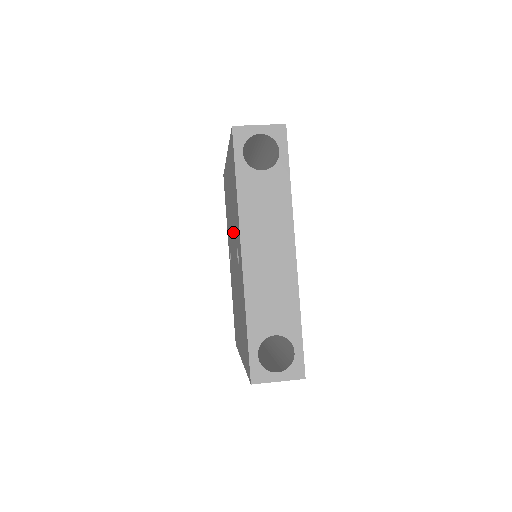
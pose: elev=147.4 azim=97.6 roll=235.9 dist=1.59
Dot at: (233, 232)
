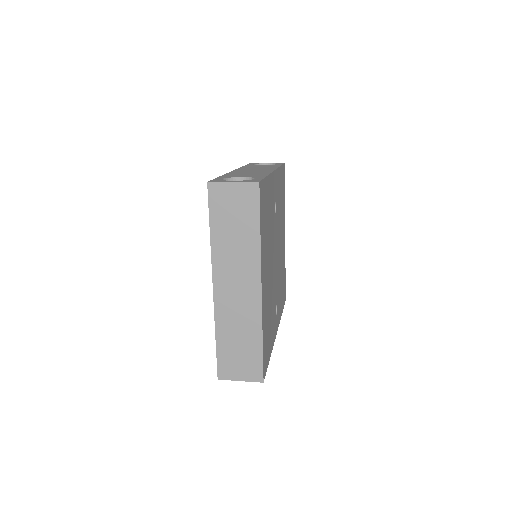
Dot at: occluded
